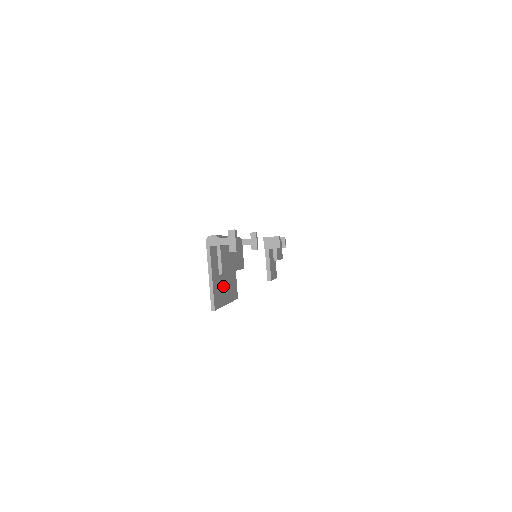
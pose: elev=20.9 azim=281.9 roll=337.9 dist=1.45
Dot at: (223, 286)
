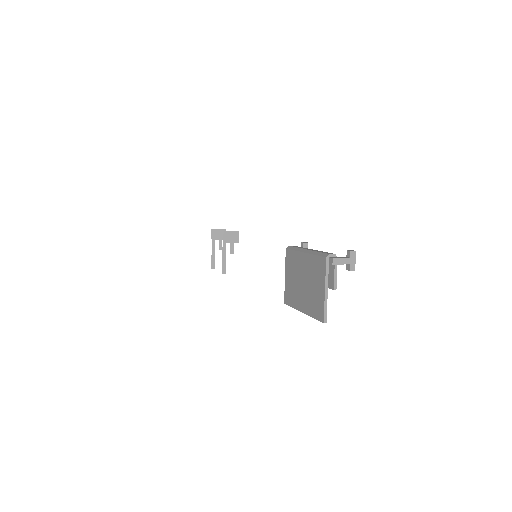
Dot at: (310, 297)
